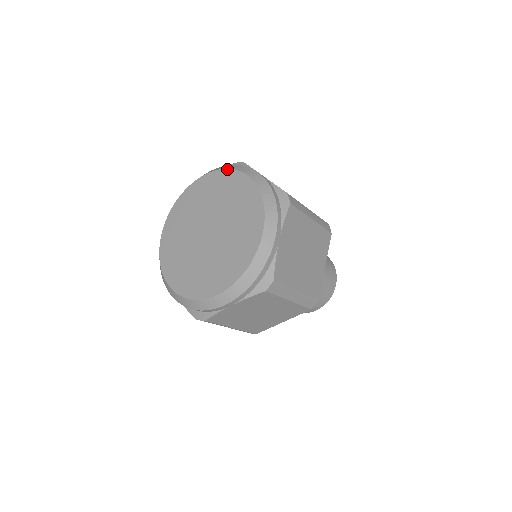
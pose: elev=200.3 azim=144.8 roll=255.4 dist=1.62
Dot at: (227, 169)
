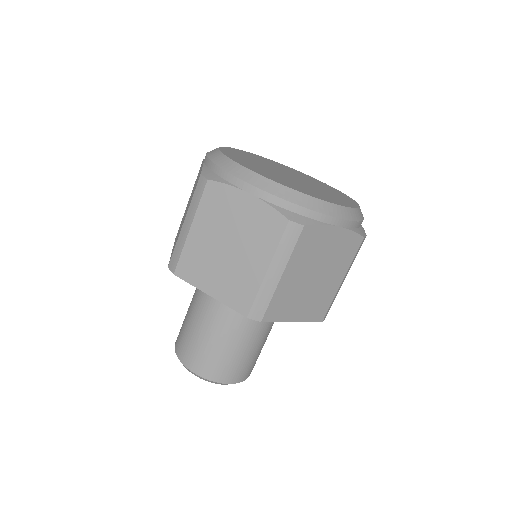
Dot at: occluded
